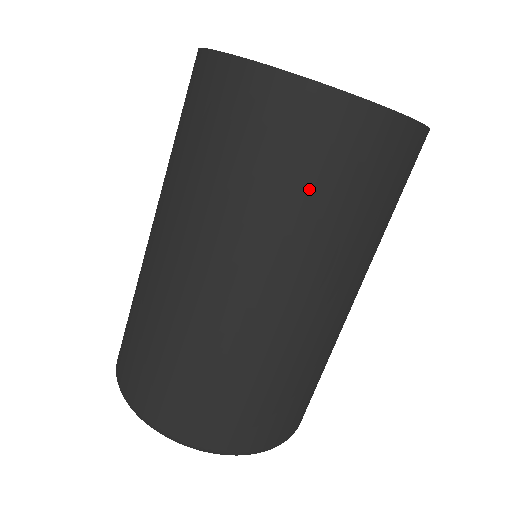
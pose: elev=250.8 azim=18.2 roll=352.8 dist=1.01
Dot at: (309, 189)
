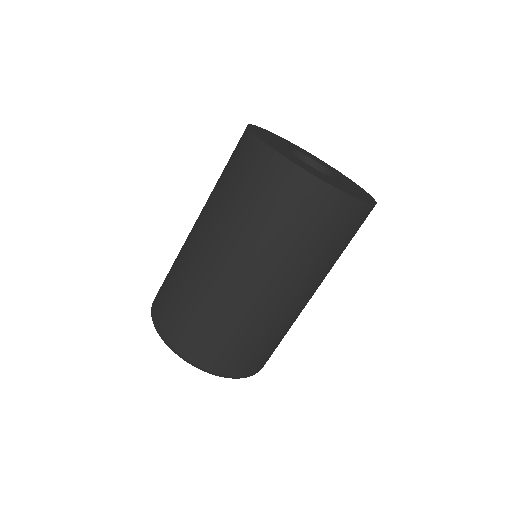
Dot at: (346, 246)
